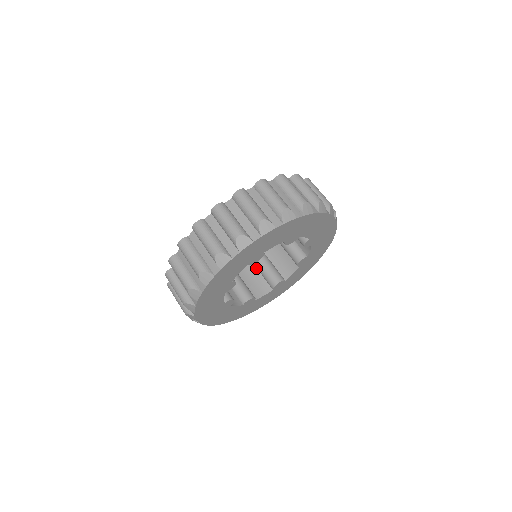
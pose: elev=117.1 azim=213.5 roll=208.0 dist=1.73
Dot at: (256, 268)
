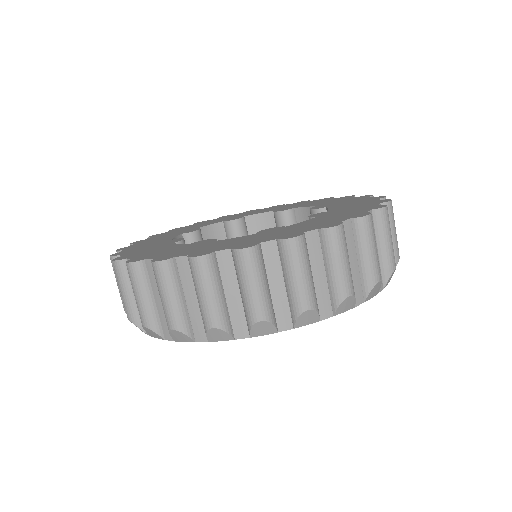
Dot at: occluded
